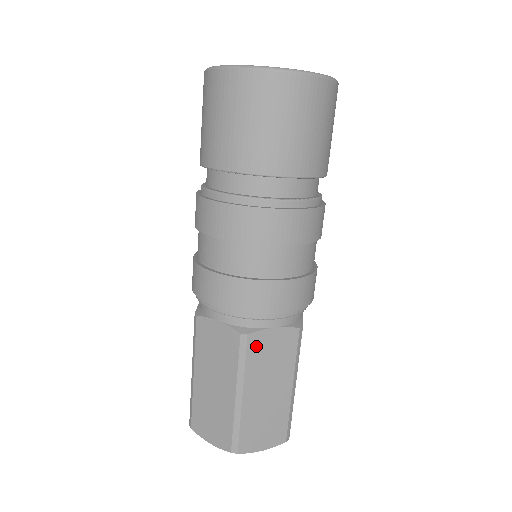
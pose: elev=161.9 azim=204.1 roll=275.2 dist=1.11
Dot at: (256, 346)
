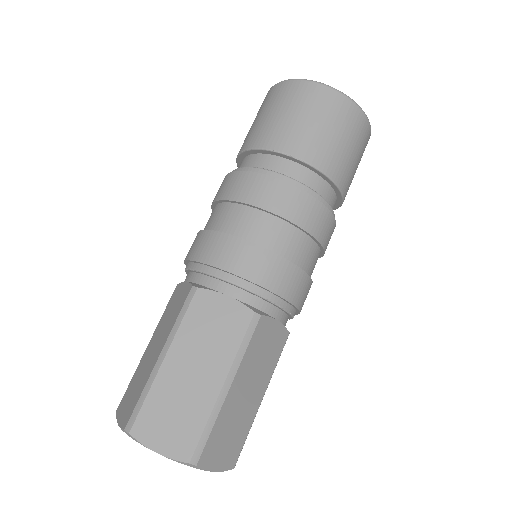
Dot at: (261, 332)
